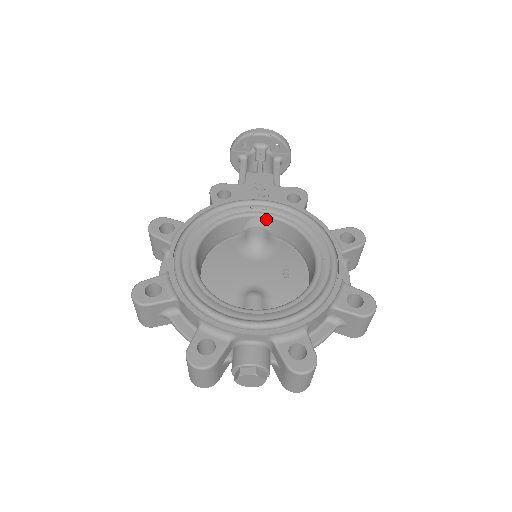
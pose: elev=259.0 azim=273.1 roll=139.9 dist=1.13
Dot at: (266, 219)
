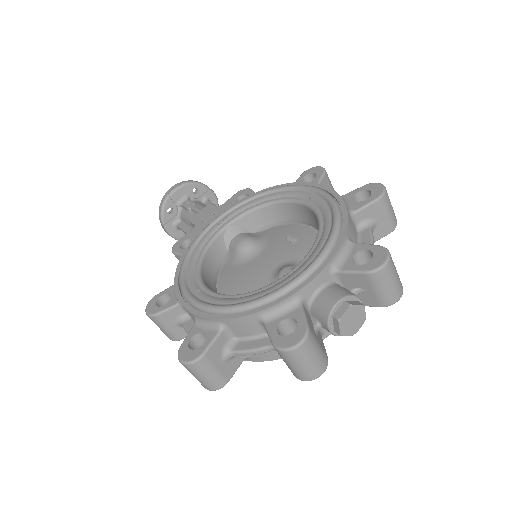
Dot at: (236, 223)
